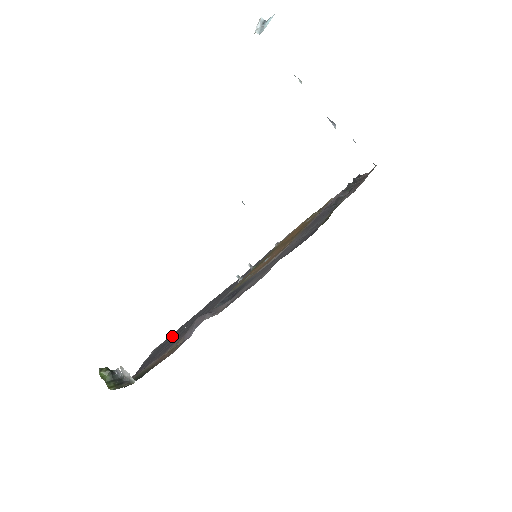
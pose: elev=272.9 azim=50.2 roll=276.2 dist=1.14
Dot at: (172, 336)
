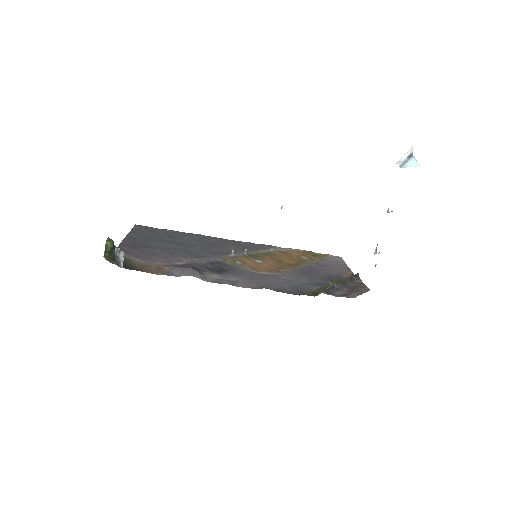
Dot at: (158, 234)
